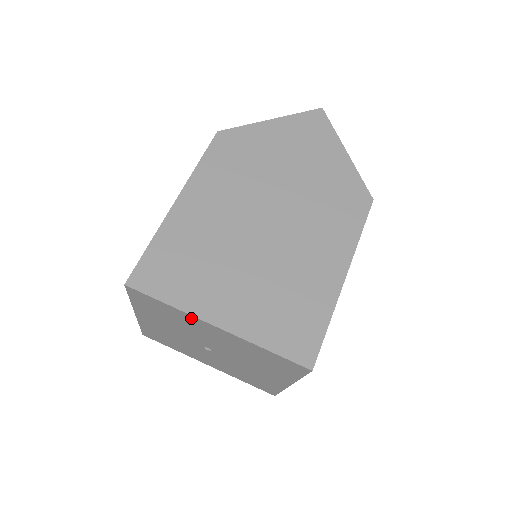
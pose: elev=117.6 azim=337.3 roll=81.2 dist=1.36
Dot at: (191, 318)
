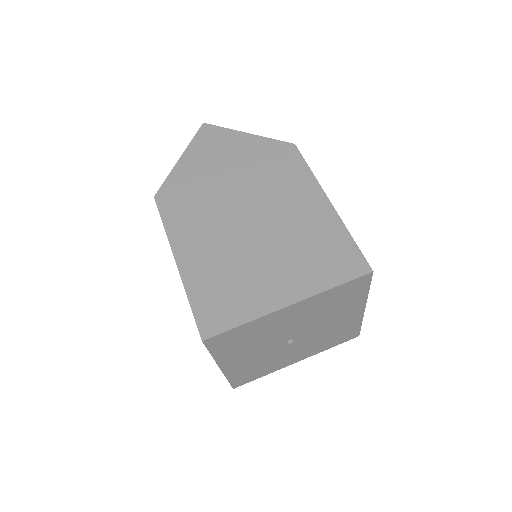
Dot at: (266, 319)
